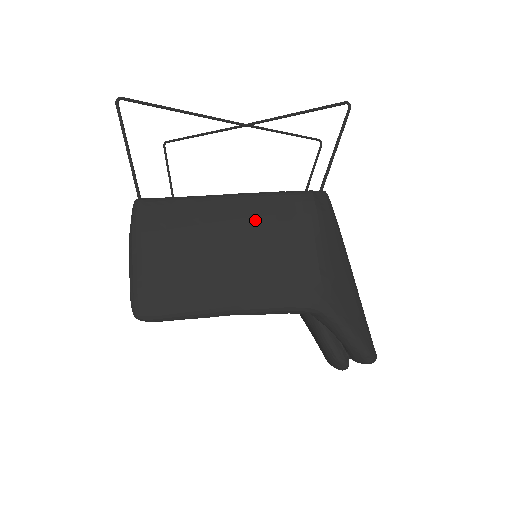
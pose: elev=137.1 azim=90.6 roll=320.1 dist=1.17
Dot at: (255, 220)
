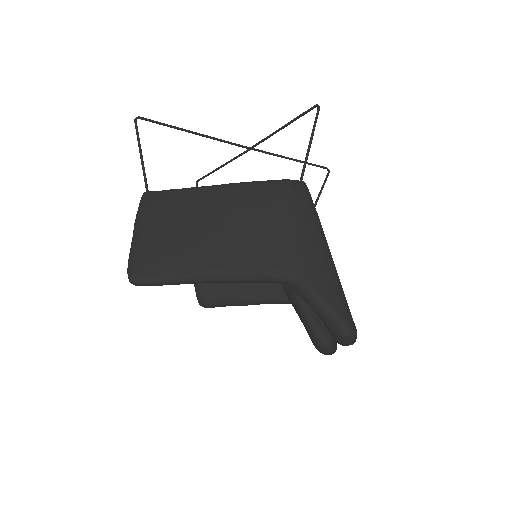
Dot at: (237, 202)
